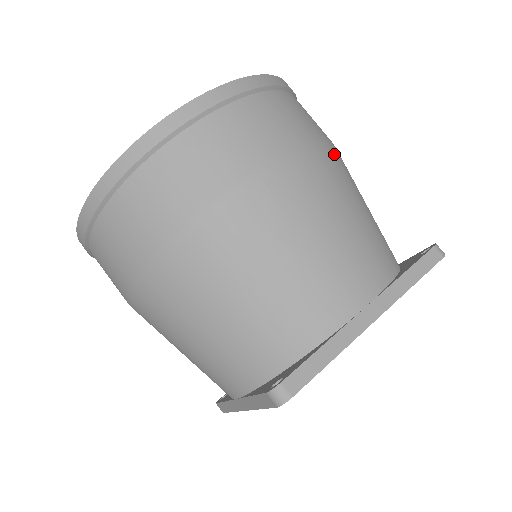
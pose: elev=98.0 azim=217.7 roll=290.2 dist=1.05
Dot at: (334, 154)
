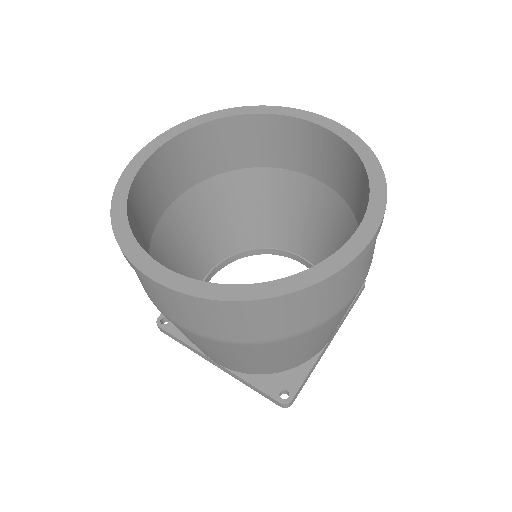
Dot at: (258, 347)
